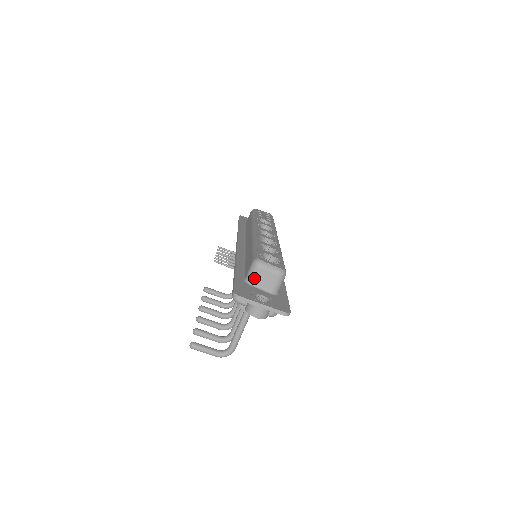
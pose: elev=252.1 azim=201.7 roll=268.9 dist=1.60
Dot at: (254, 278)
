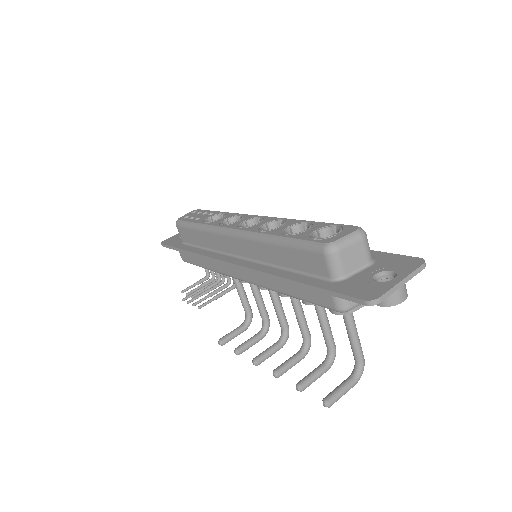
Dot at: (343, 268)
